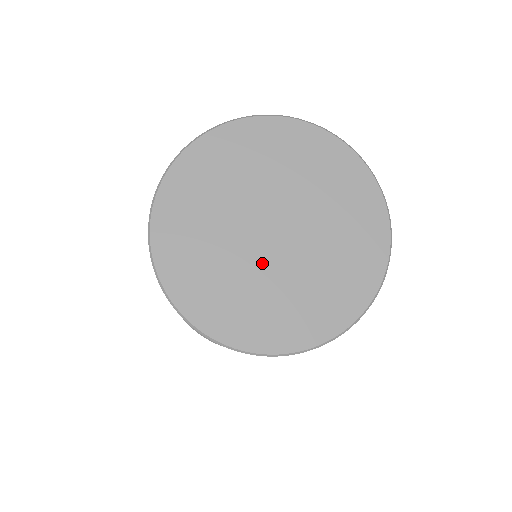
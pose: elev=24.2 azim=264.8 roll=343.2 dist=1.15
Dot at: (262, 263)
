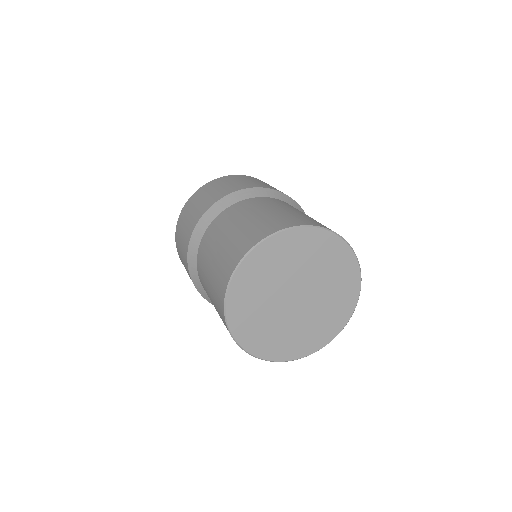
Dot at: (286, 315)
